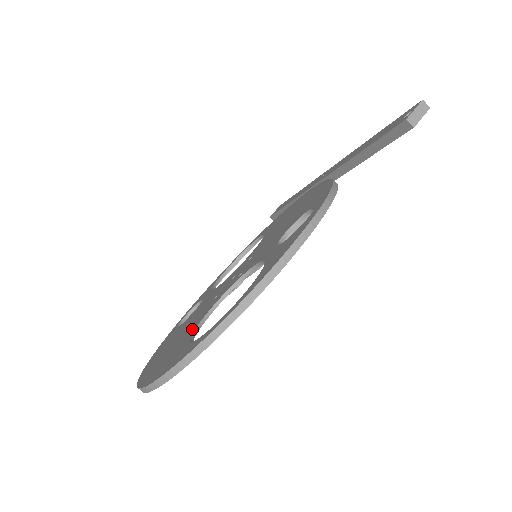
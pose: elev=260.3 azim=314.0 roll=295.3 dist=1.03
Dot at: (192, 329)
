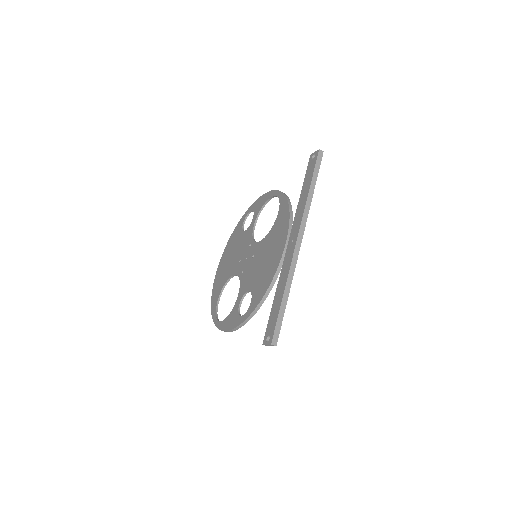
Dot at: (227, 278)
